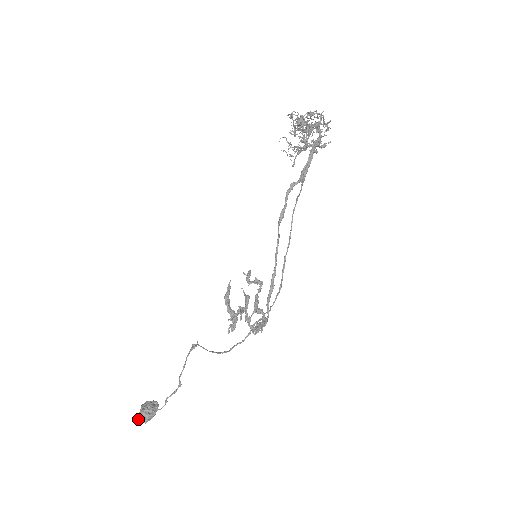
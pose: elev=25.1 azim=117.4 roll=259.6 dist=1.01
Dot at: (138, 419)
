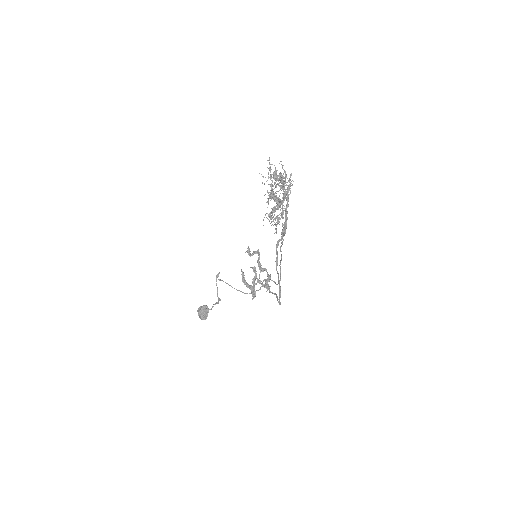
Dot at: occluded
